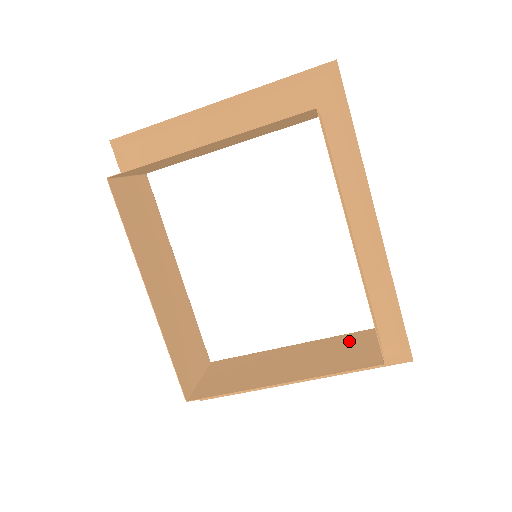
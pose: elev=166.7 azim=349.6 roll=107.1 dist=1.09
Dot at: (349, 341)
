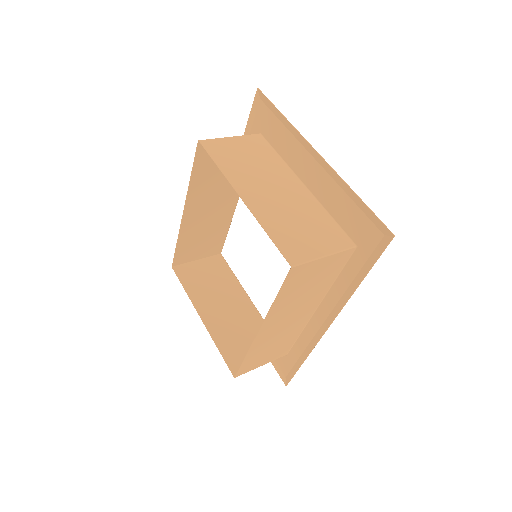
Dot at: occluded
